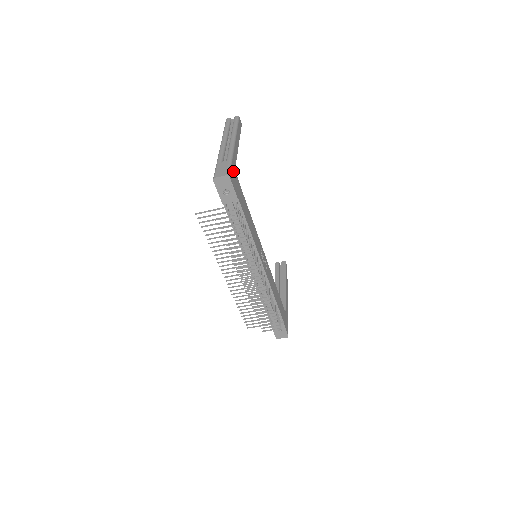
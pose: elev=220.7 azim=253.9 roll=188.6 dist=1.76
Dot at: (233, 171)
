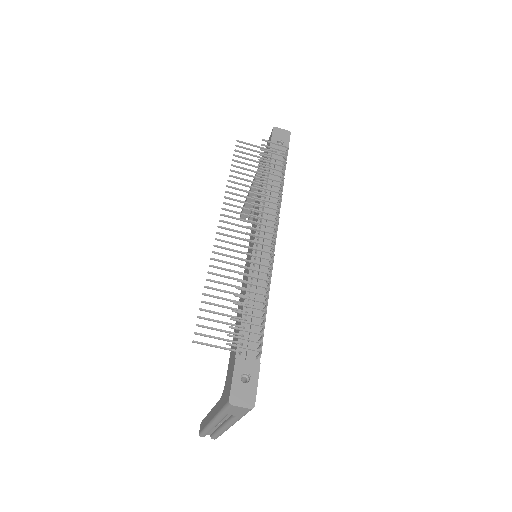
Dot at: occluded
